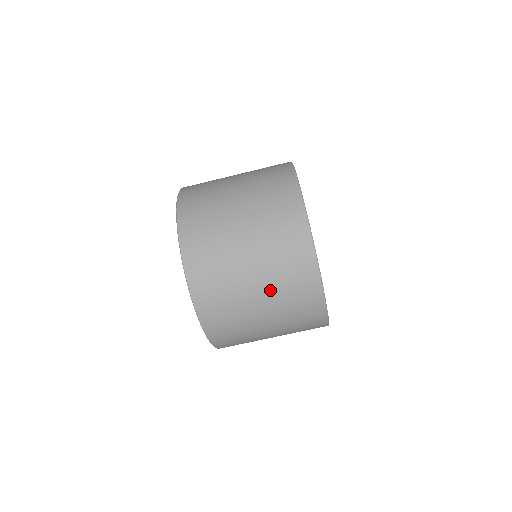
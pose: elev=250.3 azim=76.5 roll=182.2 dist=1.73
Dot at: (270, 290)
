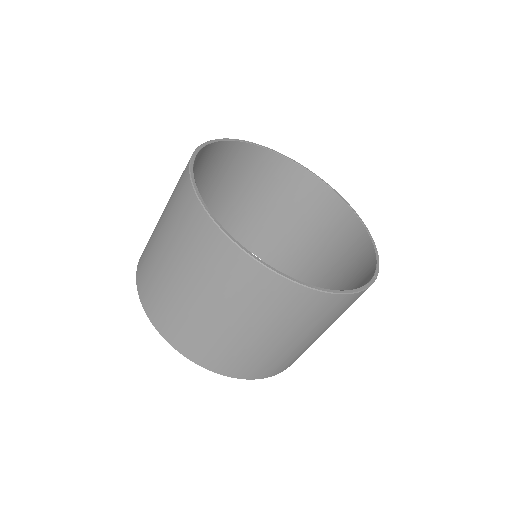
Dot at: (208, 291)
